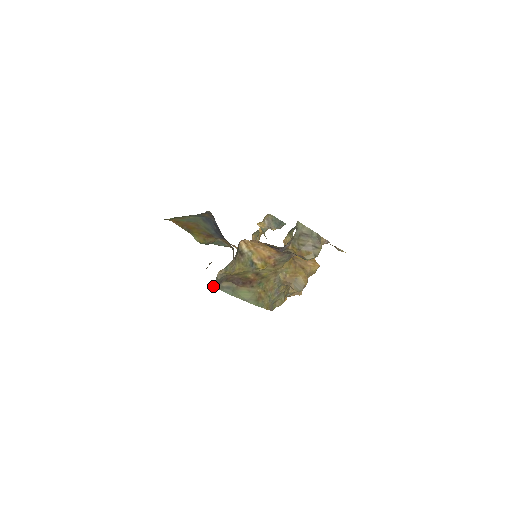
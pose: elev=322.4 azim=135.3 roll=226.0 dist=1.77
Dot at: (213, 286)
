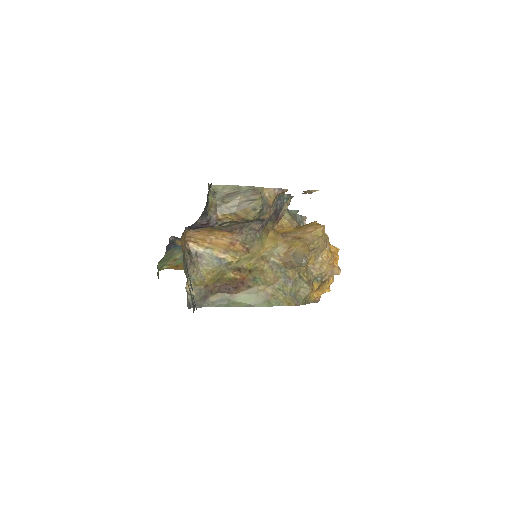
Dot at: occluded
